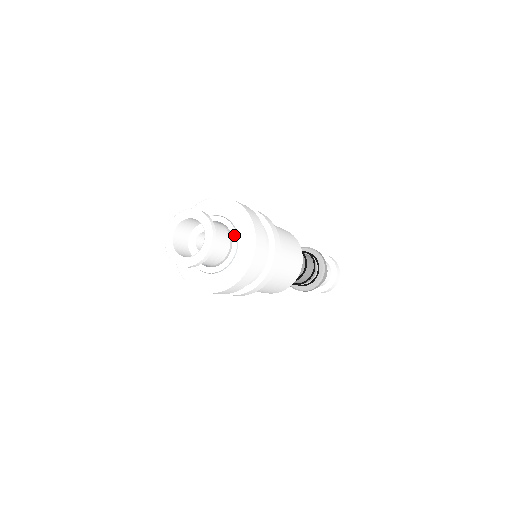
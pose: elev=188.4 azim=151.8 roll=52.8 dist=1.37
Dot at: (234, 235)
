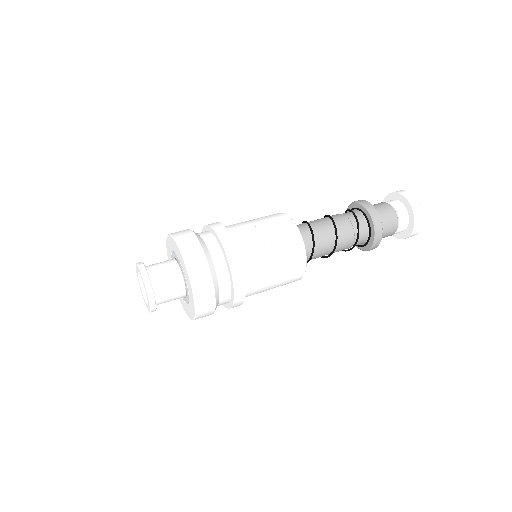
Dot at: (182, 271)
